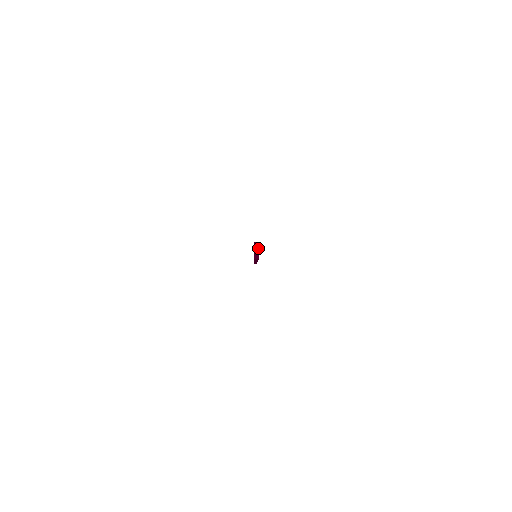
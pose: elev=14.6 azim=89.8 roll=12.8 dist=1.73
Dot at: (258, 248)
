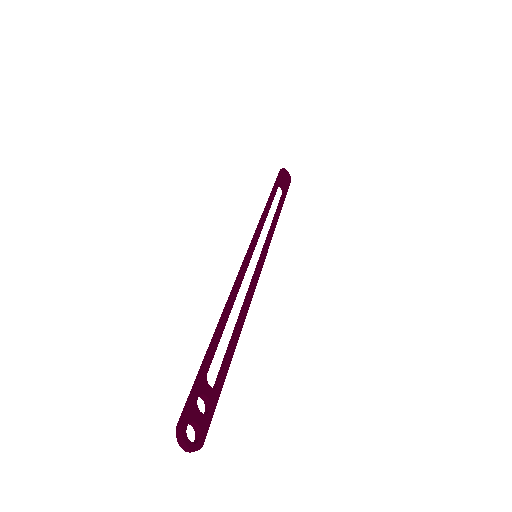
Dot at: (184, 445)
